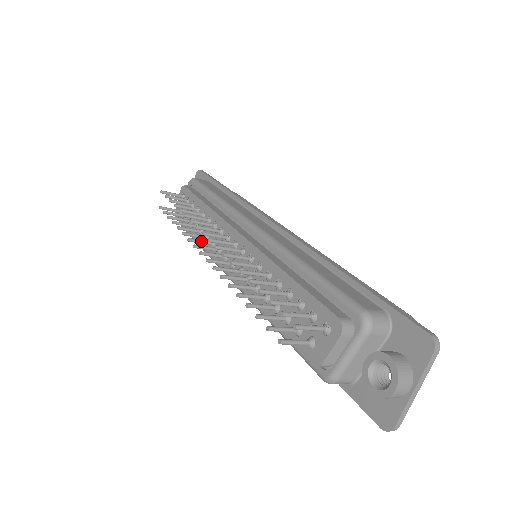
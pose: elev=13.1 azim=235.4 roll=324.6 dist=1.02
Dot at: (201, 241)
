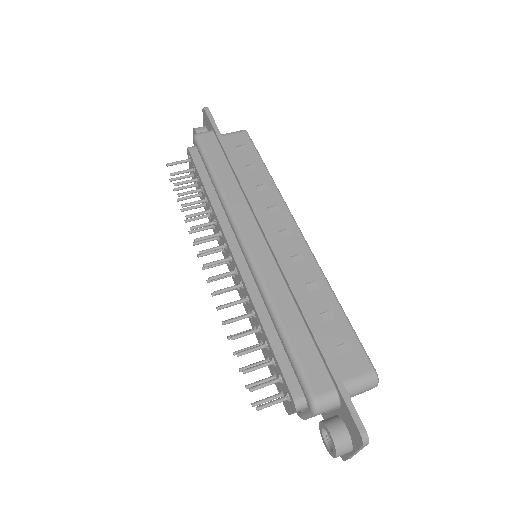
Dot at: (206, 241)
